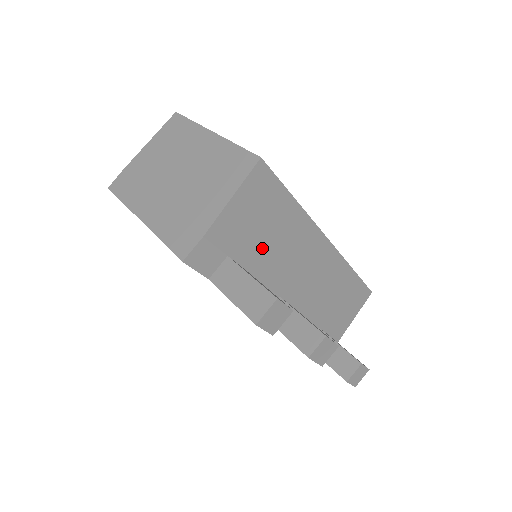
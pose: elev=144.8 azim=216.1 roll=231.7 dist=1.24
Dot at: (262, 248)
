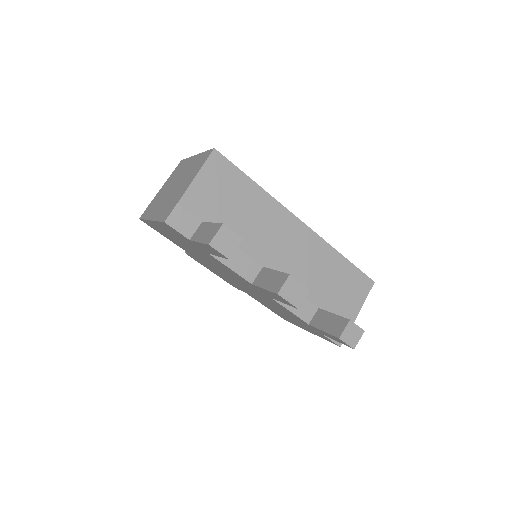
Dot at: (233, 219)
